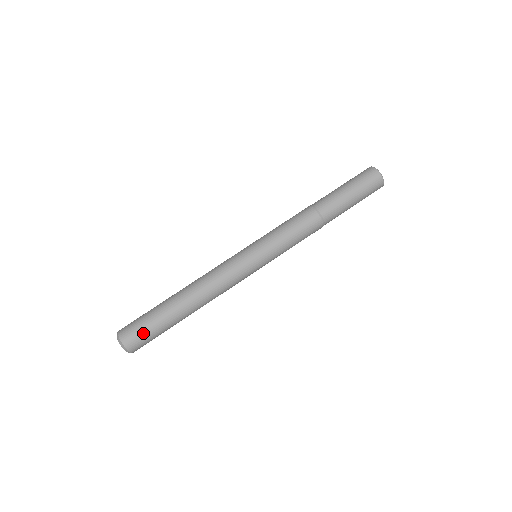
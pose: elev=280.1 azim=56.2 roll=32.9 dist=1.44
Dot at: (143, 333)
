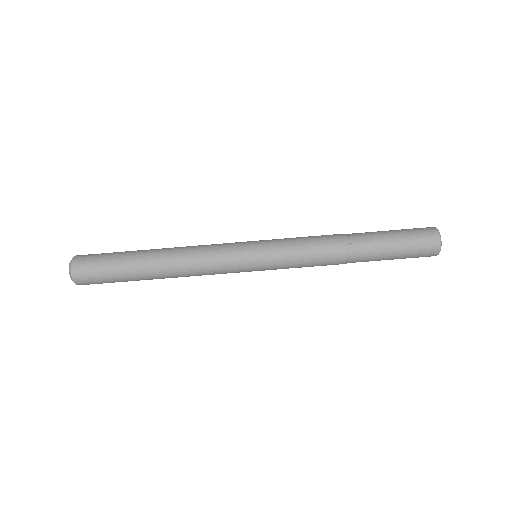
Dot at: (102, 283)
